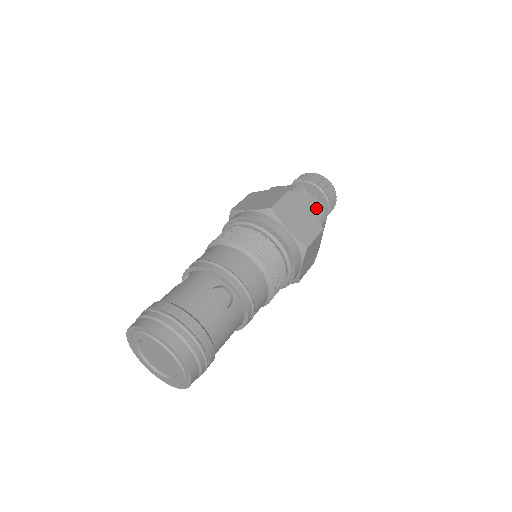
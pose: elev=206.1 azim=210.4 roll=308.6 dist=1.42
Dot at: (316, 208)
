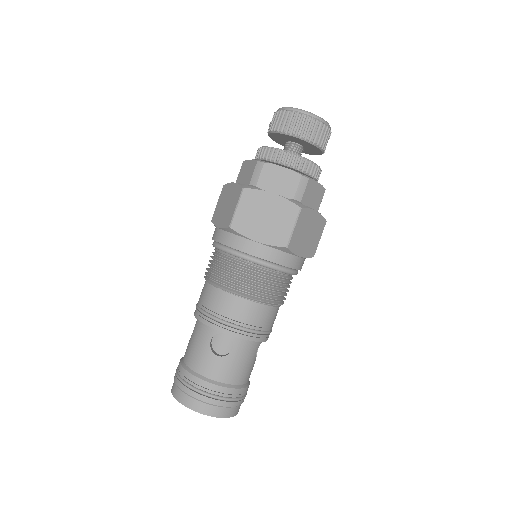
Dot at: (288, 178)
